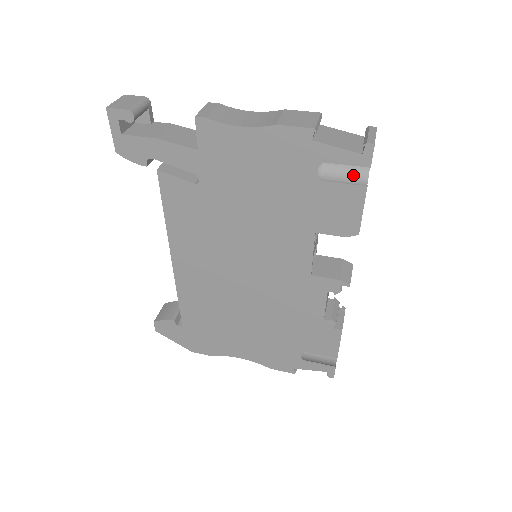
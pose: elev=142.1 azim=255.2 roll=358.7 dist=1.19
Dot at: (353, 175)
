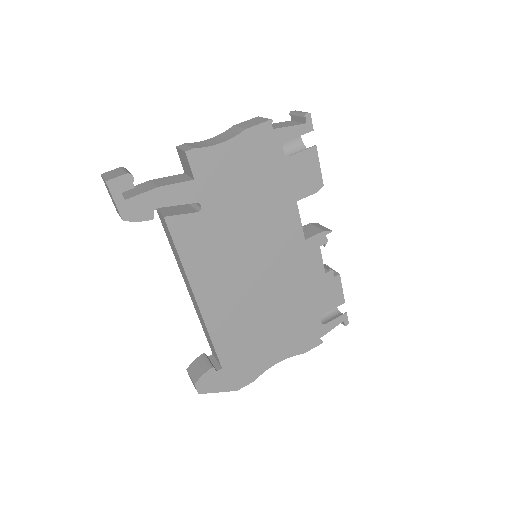
Dot at: (296, 150)
